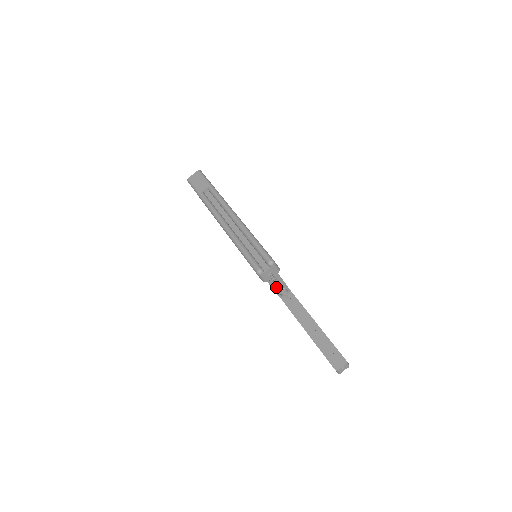
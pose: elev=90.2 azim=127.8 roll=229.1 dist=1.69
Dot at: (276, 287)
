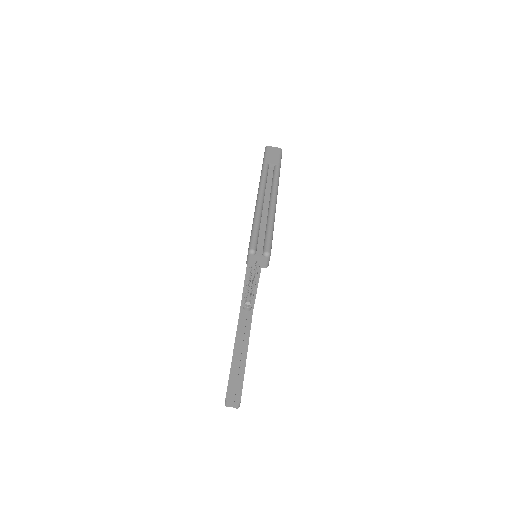
Dot at: (246, 297)
